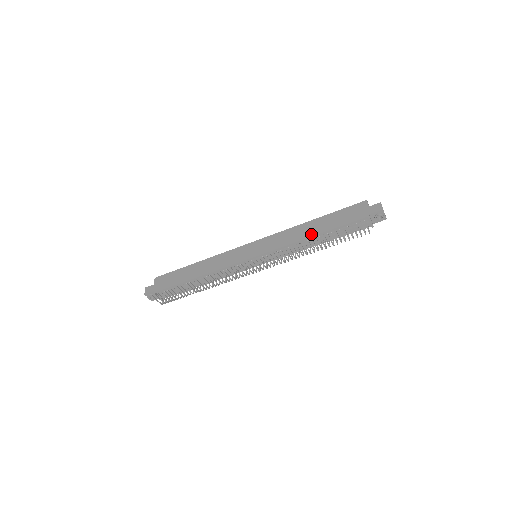
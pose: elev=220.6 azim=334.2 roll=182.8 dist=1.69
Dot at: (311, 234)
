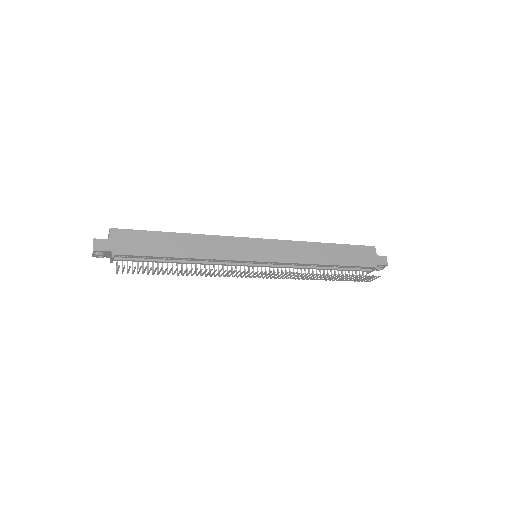
Dot at: (324, 261)
